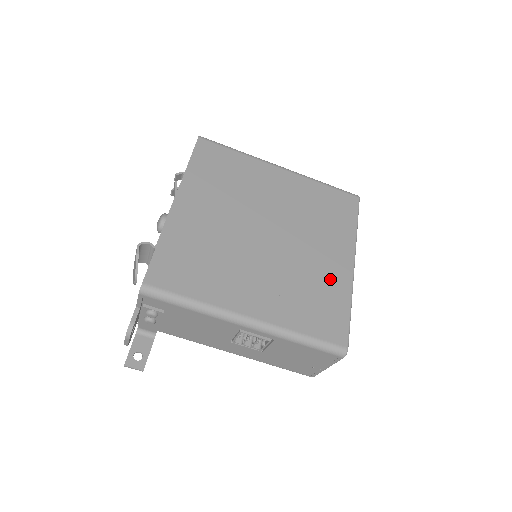
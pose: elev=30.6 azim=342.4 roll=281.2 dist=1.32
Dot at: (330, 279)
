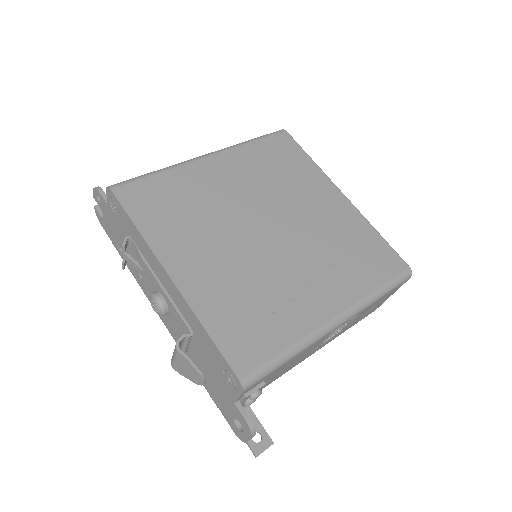
Dot at: (344, 223)
